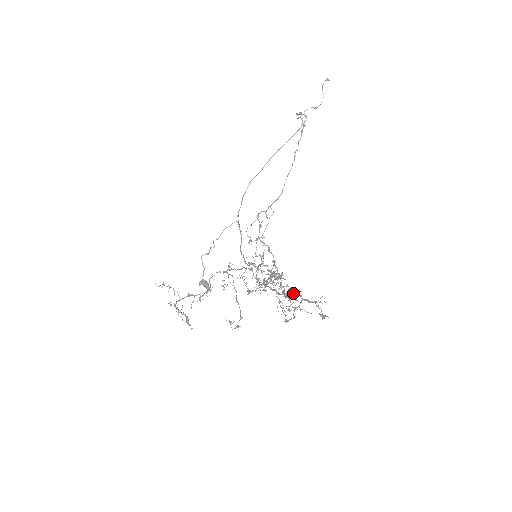
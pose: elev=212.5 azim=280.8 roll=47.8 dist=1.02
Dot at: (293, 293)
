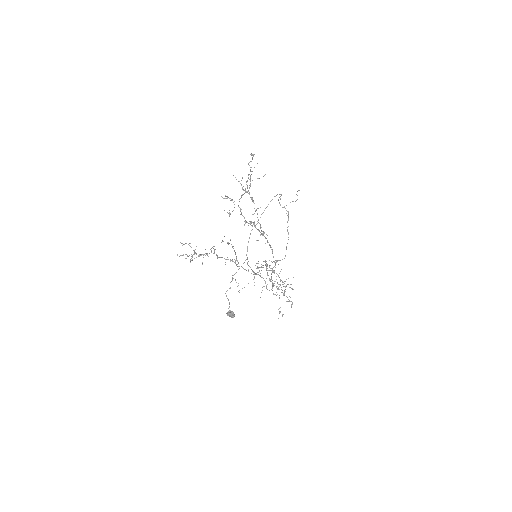
Dot at: occluded
